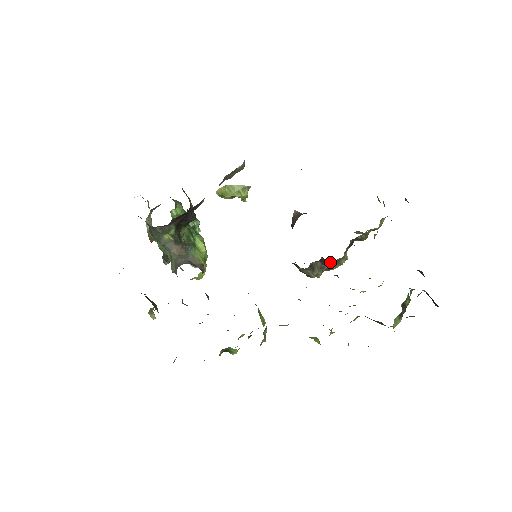
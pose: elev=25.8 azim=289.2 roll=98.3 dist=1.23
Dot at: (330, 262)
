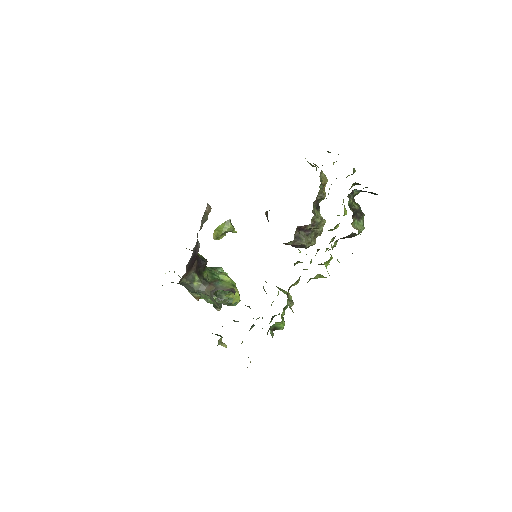
Dot at: (308, 226)
